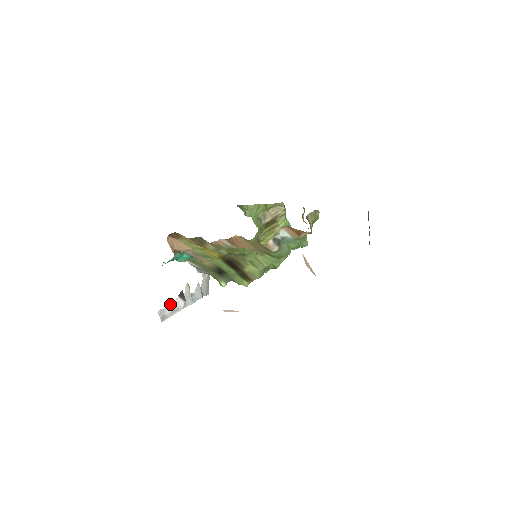
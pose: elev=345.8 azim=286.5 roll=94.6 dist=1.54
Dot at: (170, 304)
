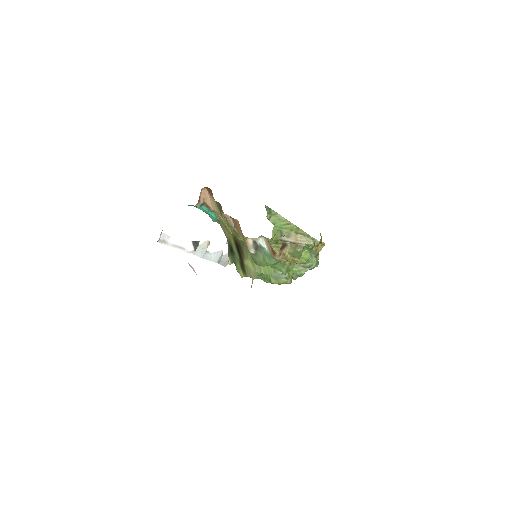
Dot at: (179, 239)
